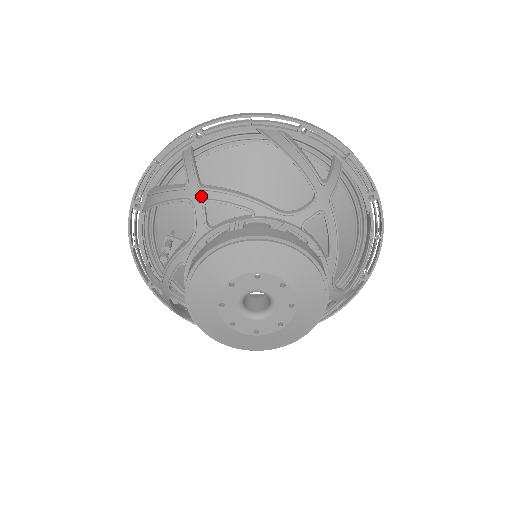
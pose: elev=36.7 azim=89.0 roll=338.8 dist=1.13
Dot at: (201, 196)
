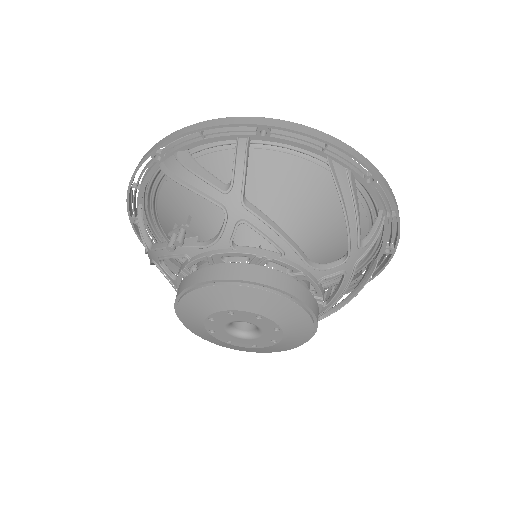
Dot at: (239, 212)
